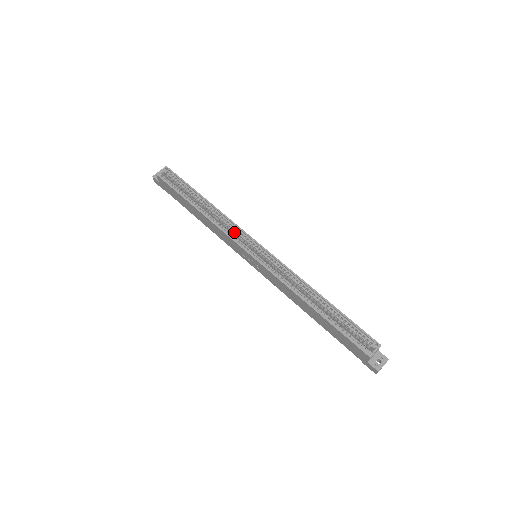
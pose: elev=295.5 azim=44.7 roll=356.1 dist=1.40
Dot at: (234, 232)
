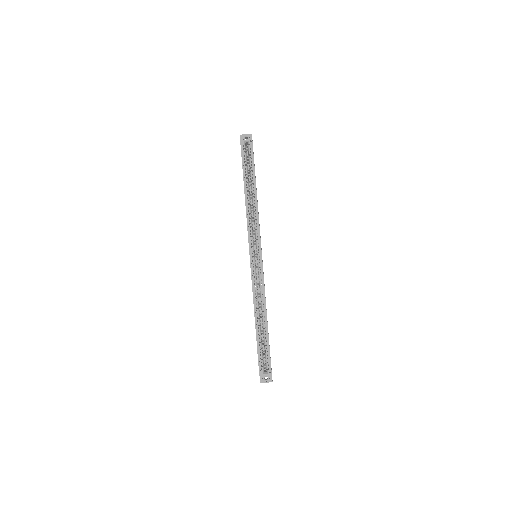
Dot at: (255, 230)
